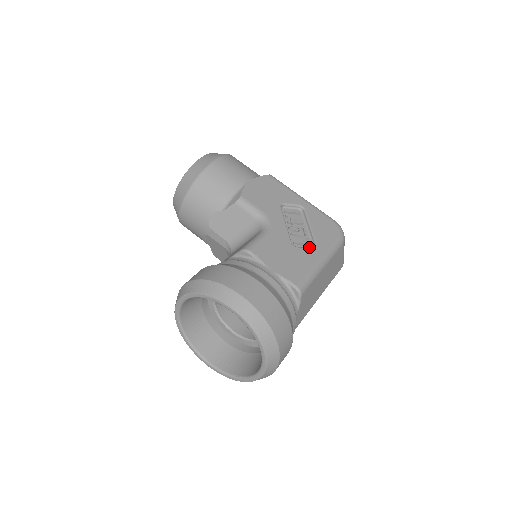
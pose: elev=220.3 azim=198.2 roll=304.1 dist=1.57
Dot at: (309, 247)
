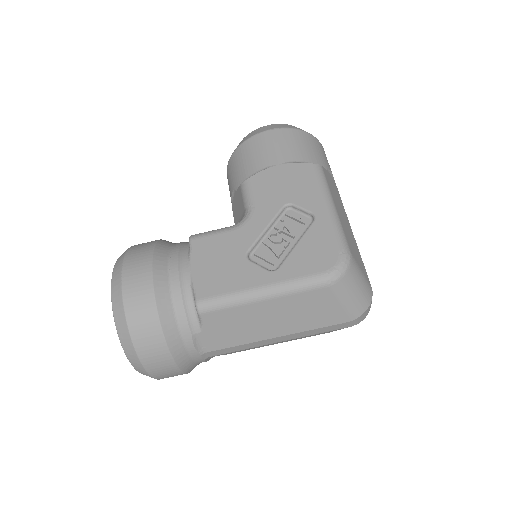
Dot at: (270, 267)
